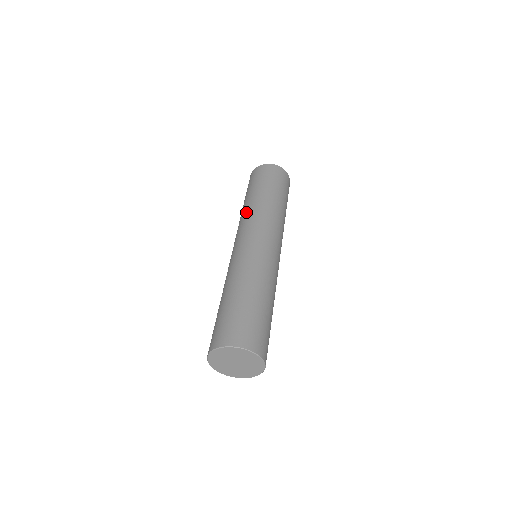
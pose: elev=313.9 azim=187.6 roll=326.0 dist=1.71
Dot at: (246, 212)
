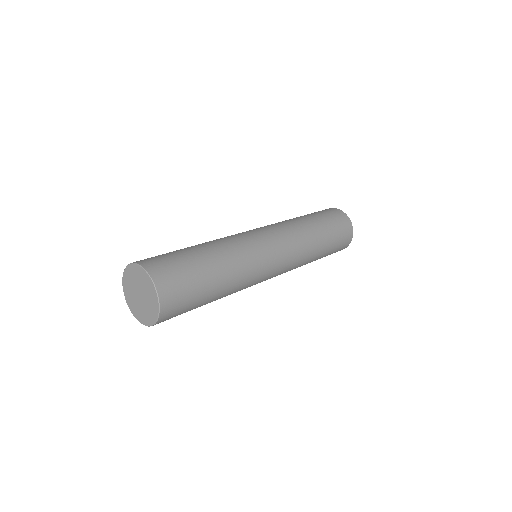
Dot at: occluded
